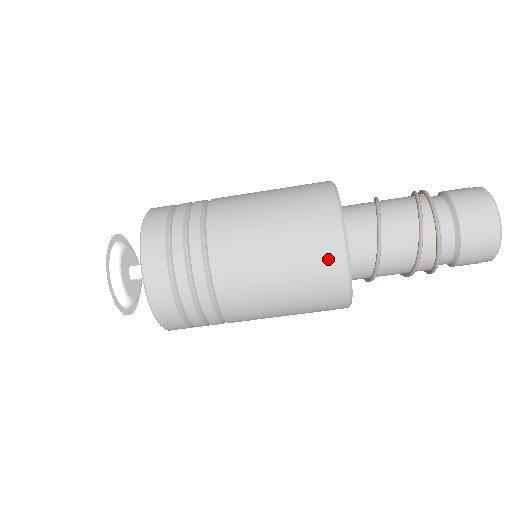
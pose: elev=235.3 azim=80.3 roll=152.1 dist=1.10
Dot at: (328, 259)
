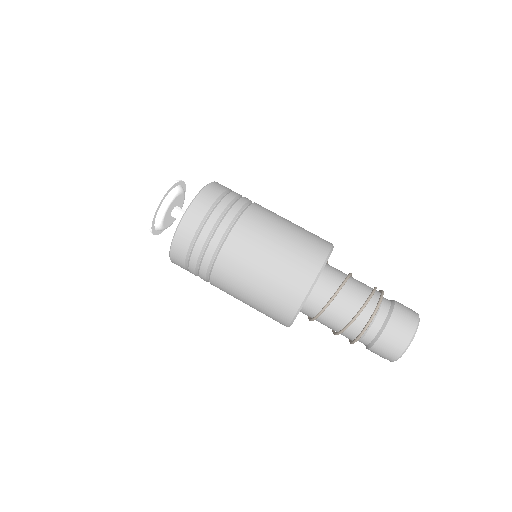
Dot at: (305, 269)
